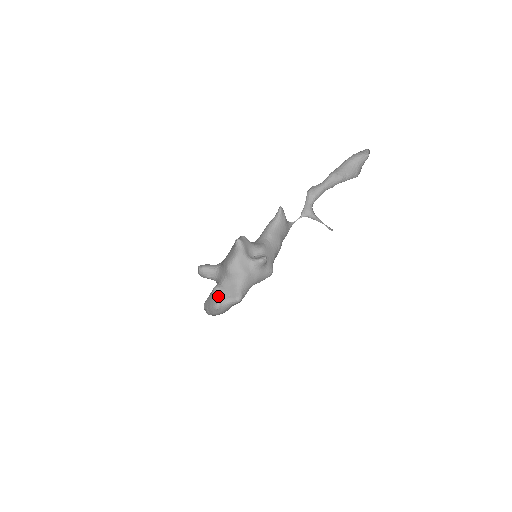
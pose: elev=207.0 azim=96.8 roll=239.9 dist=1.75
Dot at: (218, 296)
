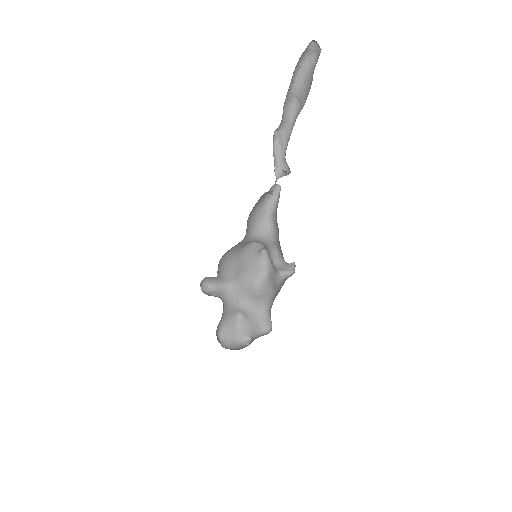
Dot at: (246, 327)
